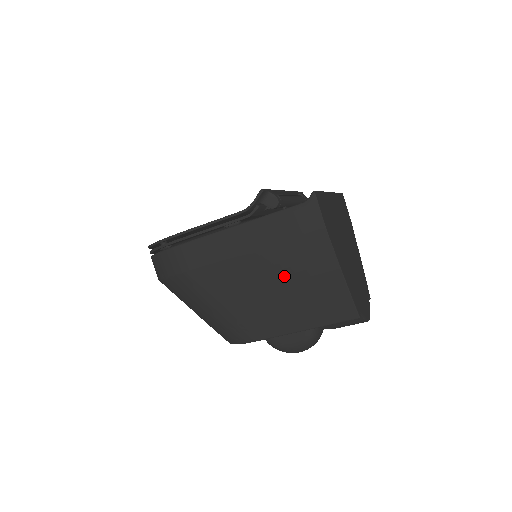
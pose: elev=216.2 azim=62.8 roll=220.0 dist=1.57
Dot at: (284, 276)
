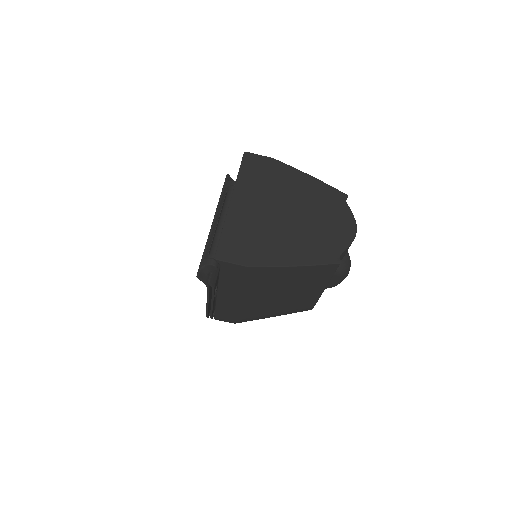
Dot at: (272, 290)
